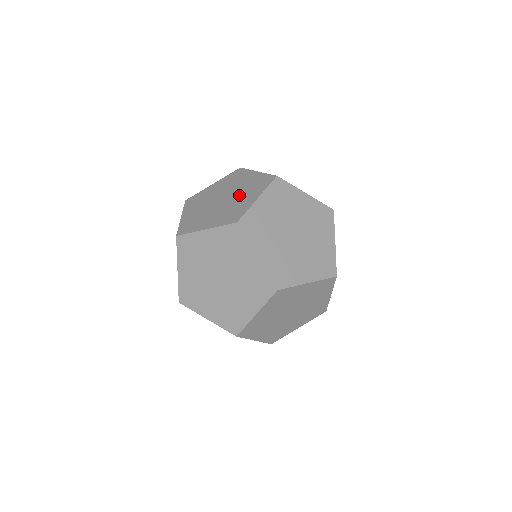
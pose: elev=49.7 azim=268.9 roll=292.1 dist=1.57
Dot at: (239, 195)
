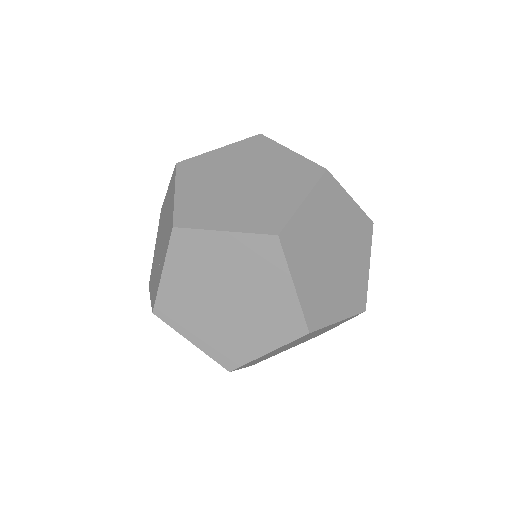
Dot at: (270, 184)
